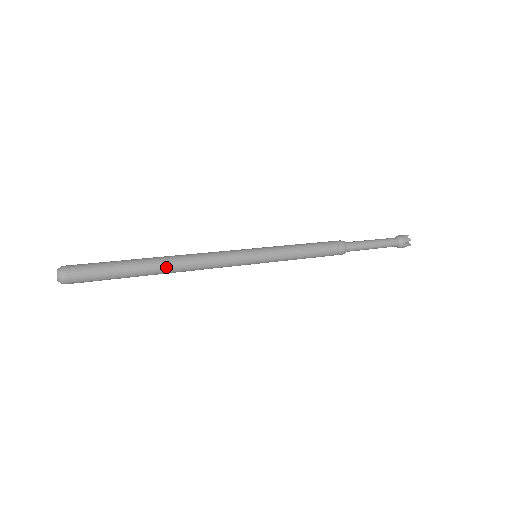
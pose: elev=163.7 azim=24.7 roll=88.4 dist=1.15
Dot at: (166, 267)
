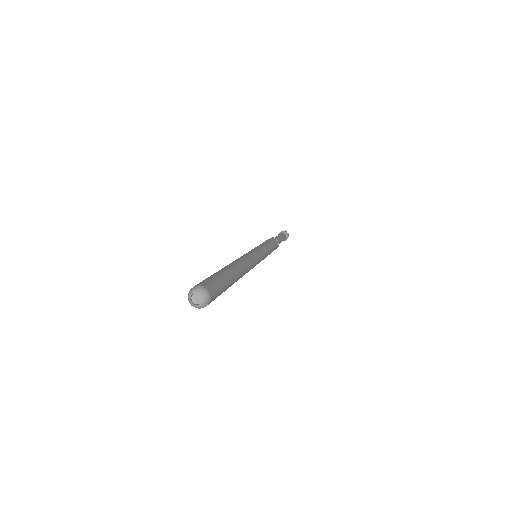
Dot at: (241, 275)
